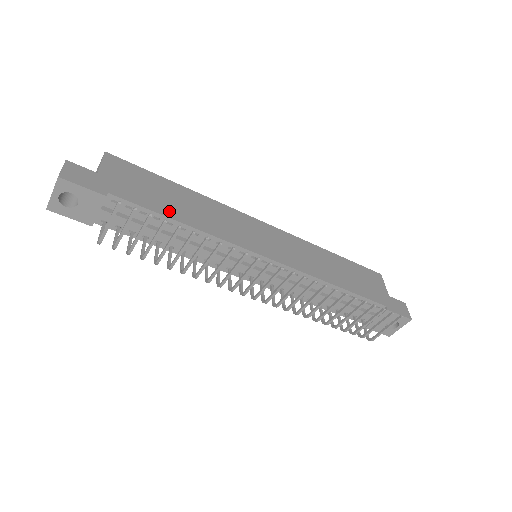
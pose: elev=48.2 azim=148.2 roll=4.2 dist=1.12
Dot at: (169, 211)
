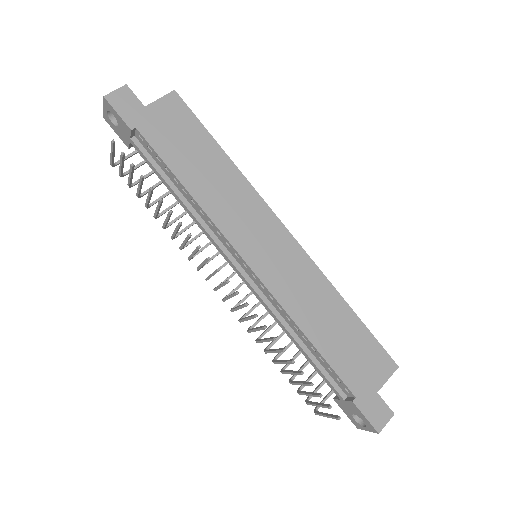
Dot at: (182, 170)
